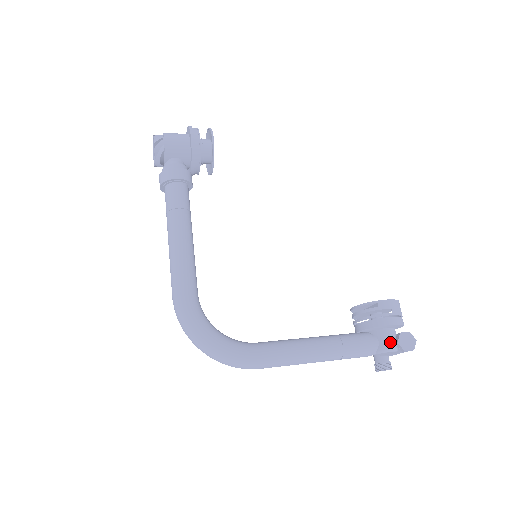
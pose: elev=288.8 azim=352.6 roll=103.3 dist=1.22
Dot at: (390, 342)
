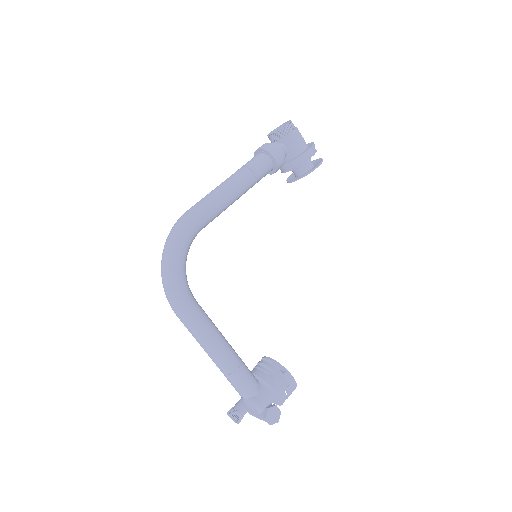
Dot at: (264, 403)
